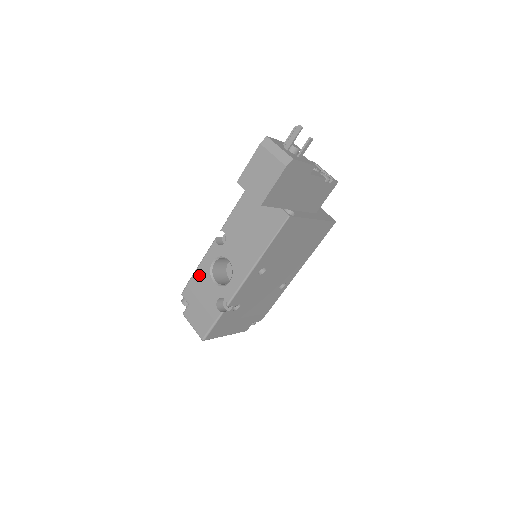
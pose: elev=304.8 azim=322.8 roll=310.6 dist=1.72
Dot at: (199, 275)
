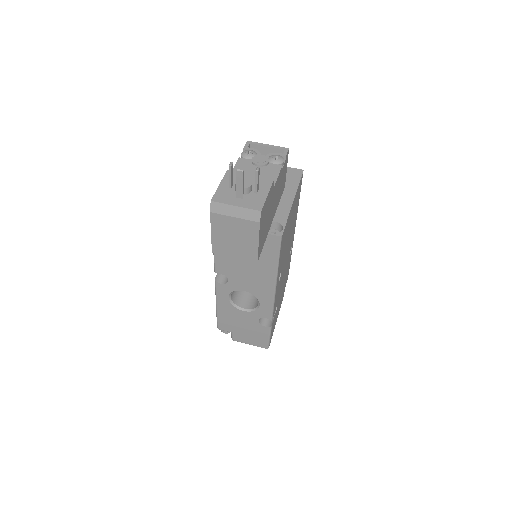
Dot at: (223, 311)
